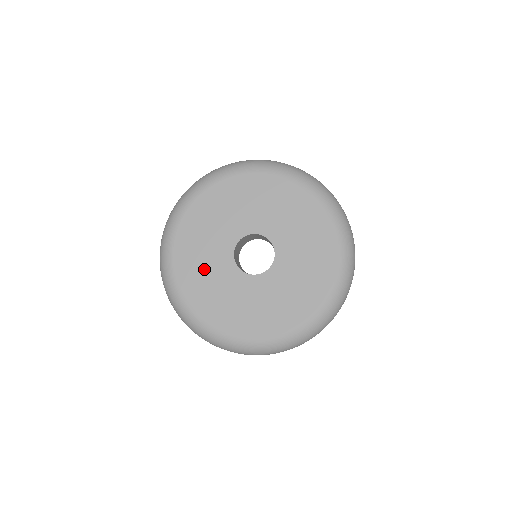
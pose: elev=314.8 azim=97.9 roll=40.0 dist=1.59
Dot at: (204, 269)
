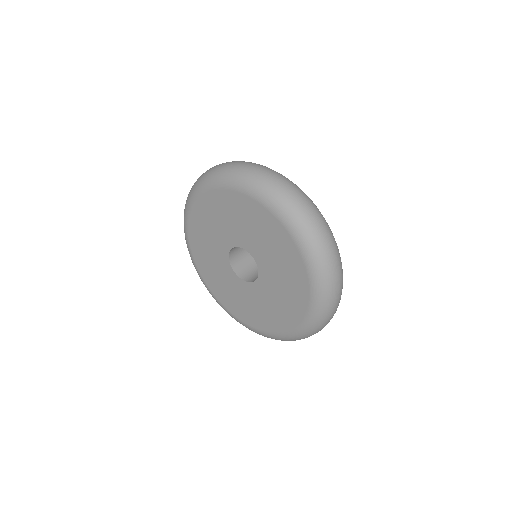
Dot at: (210, 228)
